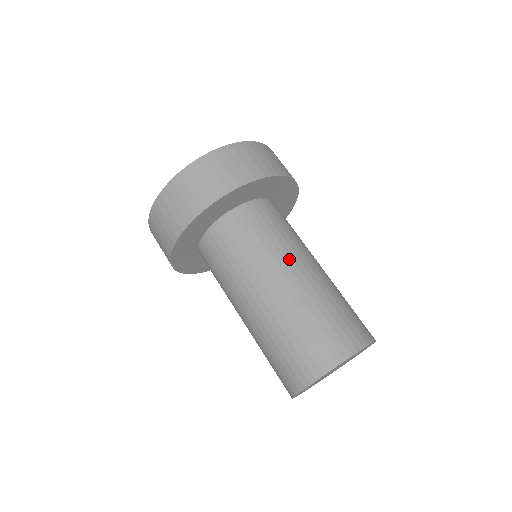
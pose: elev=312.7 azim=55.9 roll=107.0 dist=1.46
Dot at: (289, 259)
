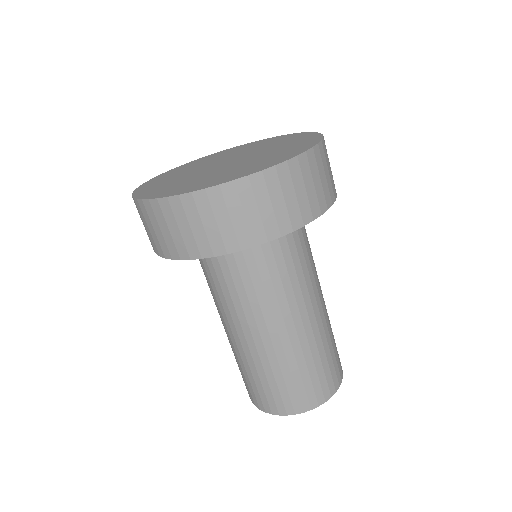
Dot at: (313, 293)
